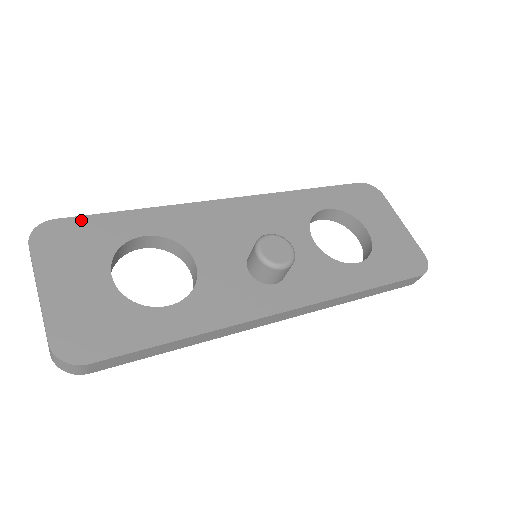
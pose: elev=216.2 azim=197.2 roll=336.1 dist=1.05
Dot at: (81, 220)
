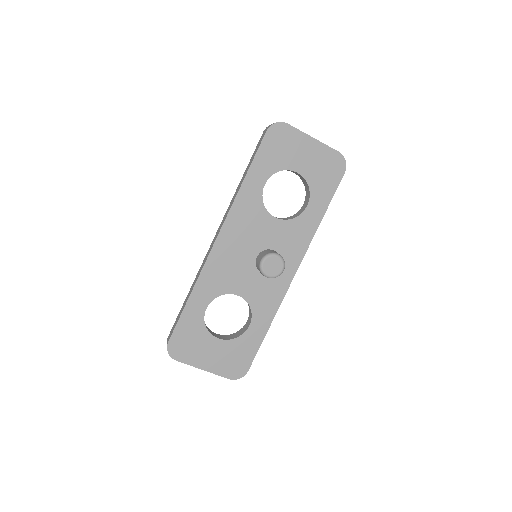
Dot at: (177, 331)
